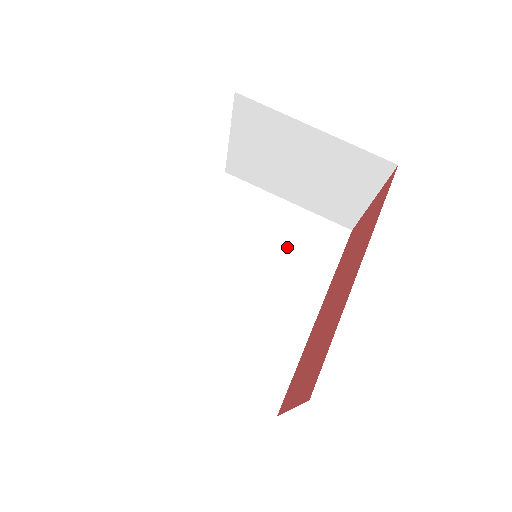
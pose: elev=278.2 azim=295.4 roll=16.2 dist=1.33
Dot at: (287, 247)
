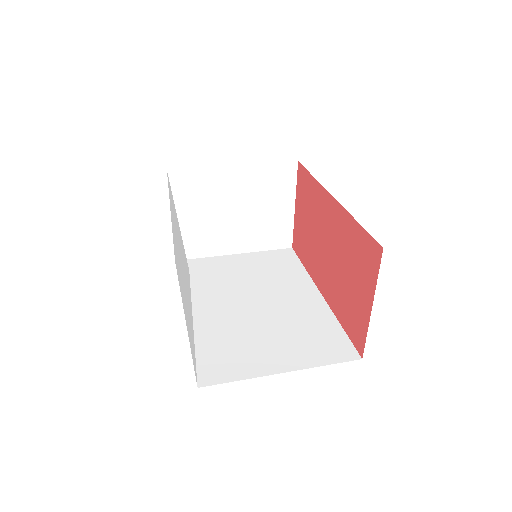
Dot at: (261, 274)
